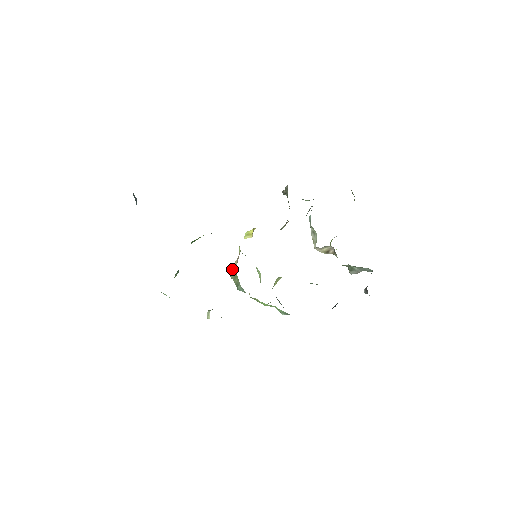
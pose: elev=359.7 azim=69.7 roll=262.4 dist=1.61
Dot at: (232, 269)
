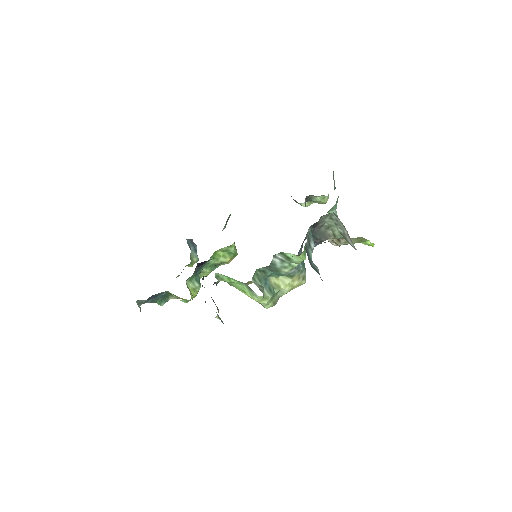
Dot at: occluded
